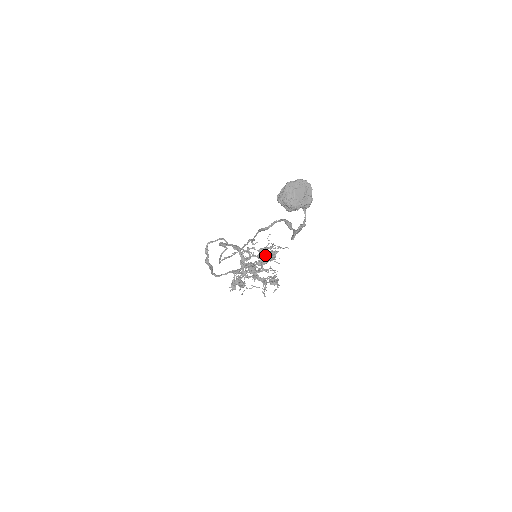
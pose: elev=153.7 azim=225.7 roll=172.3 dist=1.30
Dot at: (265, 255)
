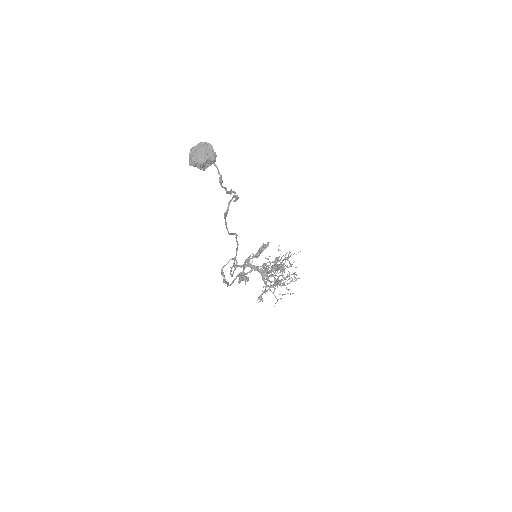
Dot at: (284, 266)
